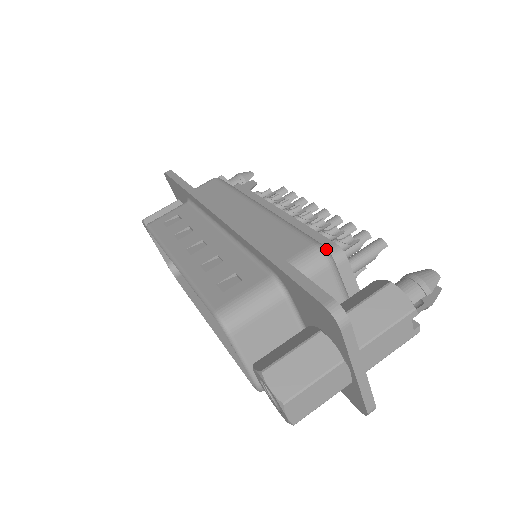
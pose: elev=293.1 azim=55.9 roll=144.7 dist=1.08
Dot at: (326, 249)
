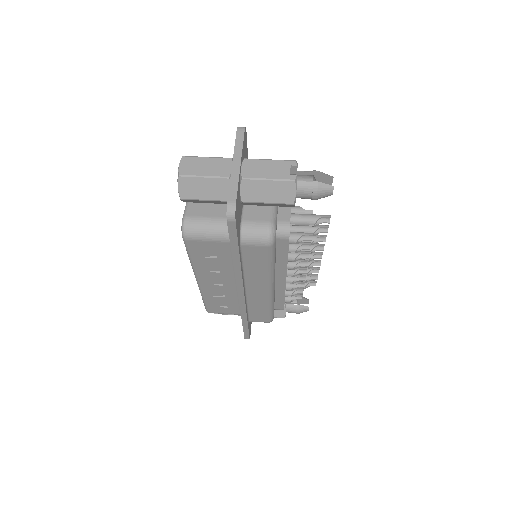
Dot at: occluded
